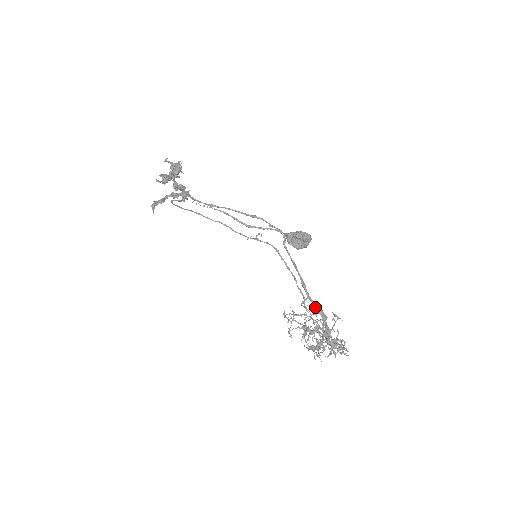
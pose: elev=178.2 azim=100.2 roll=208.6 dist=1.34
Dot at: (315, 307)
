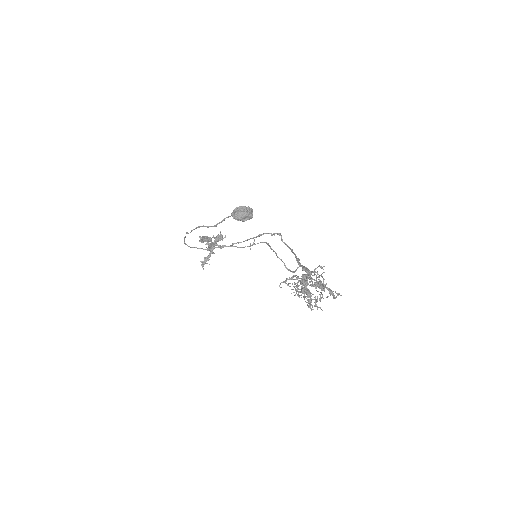
Dot at: occluded
